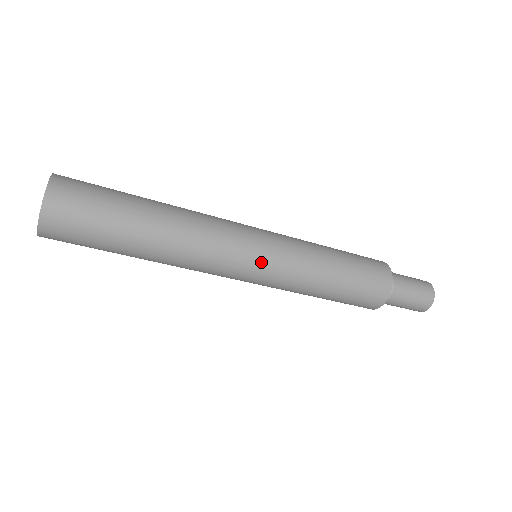
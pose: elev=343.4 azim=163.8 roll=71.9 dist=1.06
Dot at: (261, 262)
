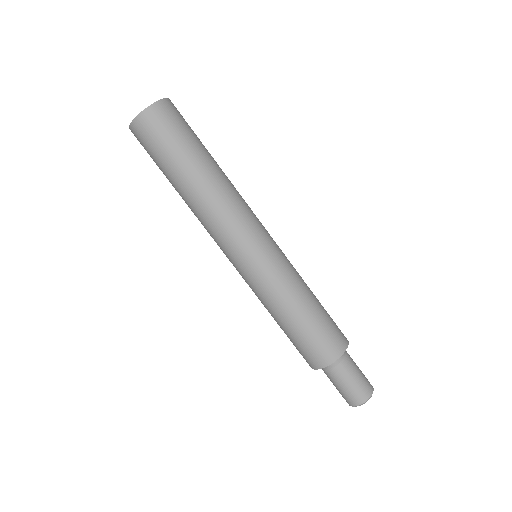
Dot at: (245, 264)
